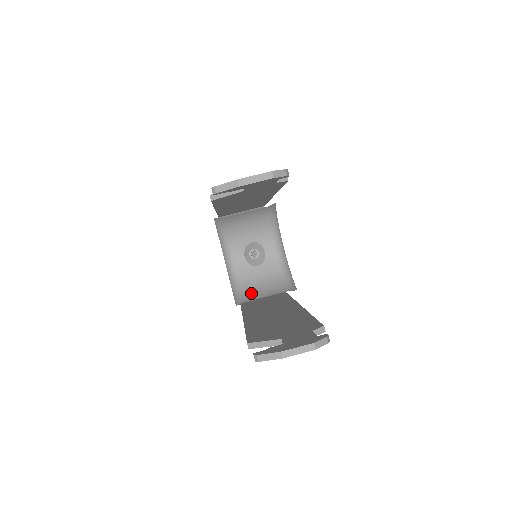
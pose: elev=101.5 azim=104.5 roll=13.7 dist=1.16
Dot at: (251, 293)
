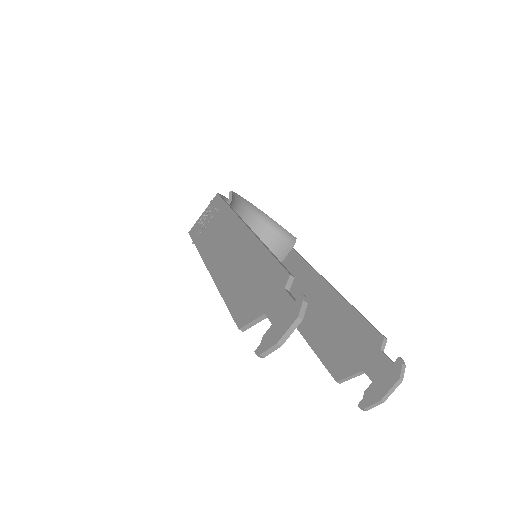
Dot at: occluded
